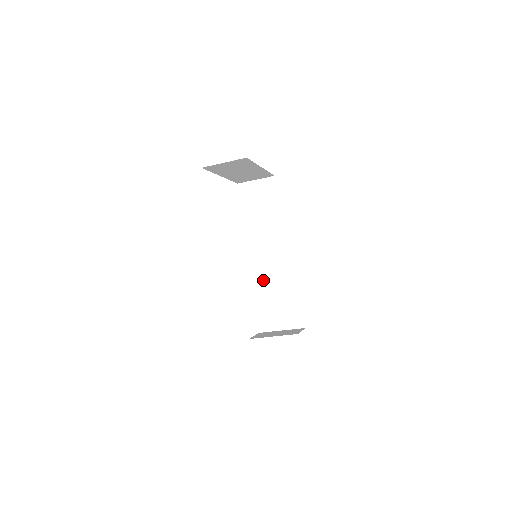
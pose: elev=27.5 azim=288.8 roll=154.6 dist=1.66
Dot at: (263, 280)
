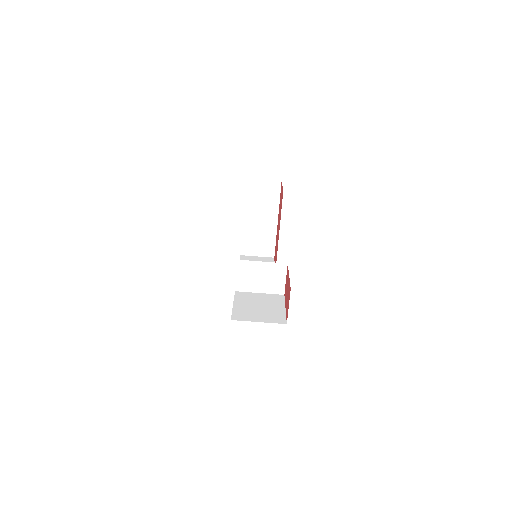
Dot at: (248, 294)
